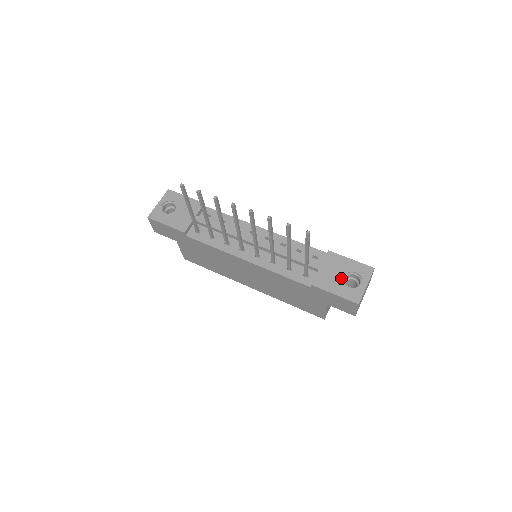
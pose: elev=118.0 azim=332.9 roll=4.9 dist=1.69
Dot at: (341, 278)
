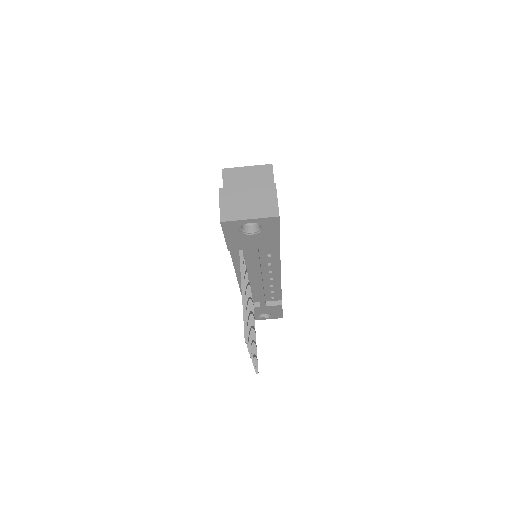
Dot at: occluded
